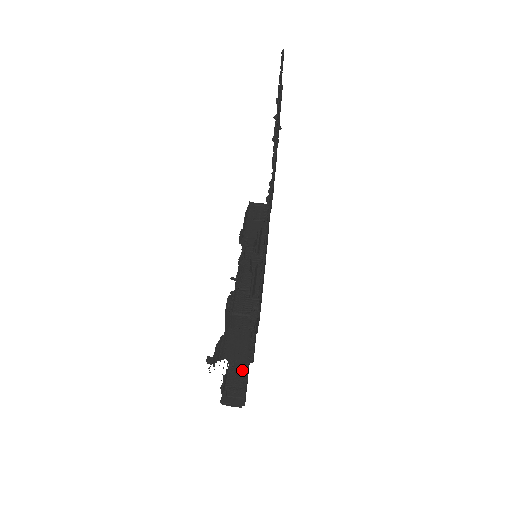
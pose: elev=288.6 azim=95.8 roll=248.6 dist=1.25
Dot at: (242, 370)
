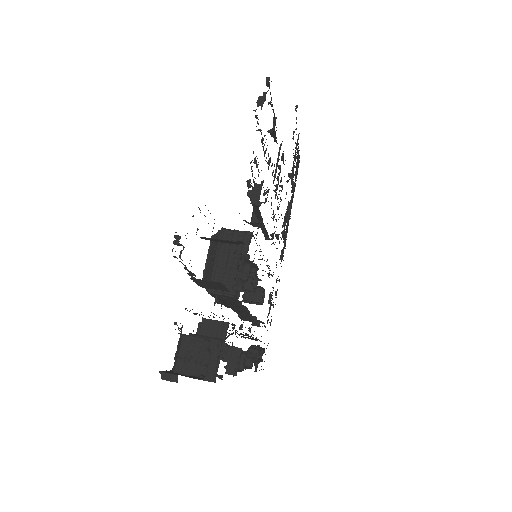
Dot at: (213, 317)
